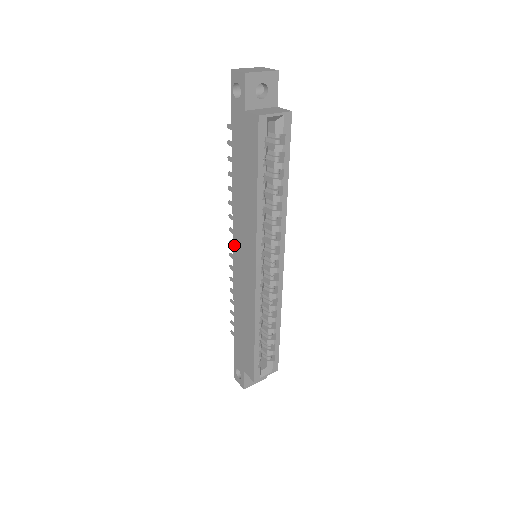
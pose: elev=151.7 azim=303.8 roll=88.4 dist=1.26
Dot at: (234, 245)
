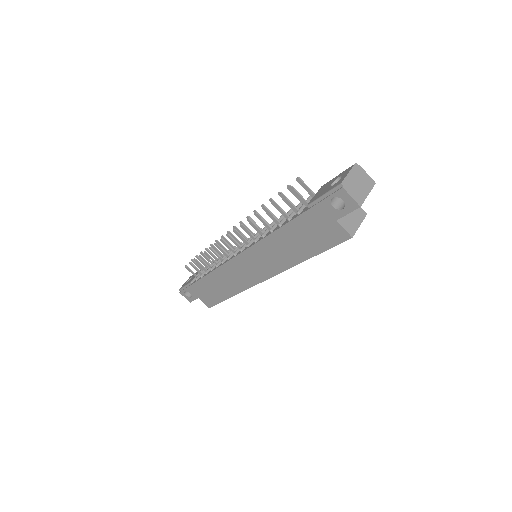
Dot at: (244, 254)
